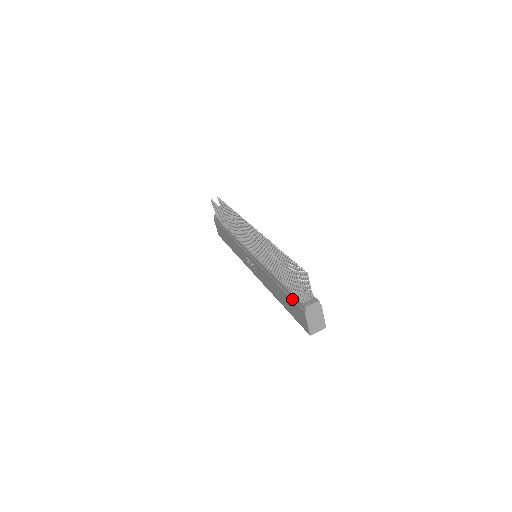
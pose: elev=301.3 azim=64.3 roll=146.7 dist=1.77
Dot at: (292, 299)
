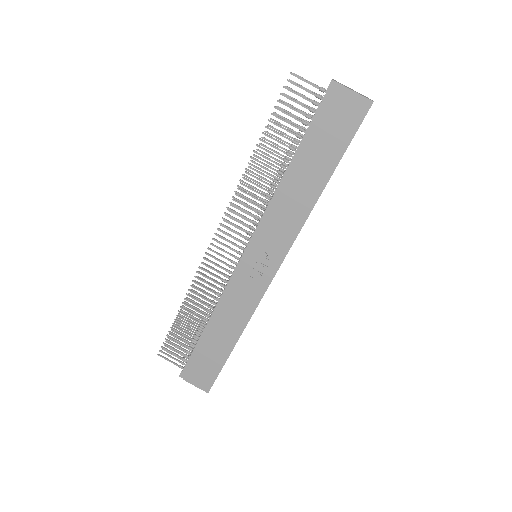
Dot at: (319, 118)
